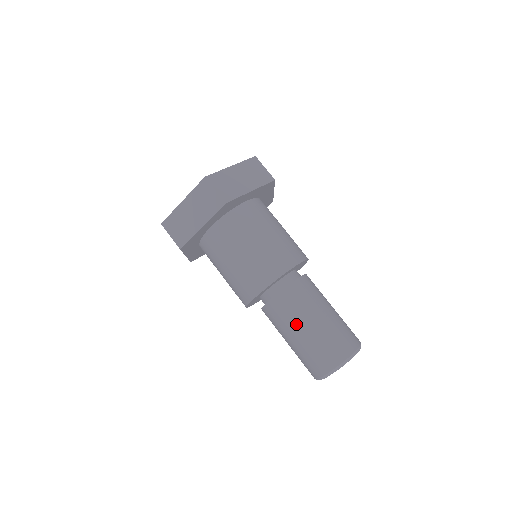
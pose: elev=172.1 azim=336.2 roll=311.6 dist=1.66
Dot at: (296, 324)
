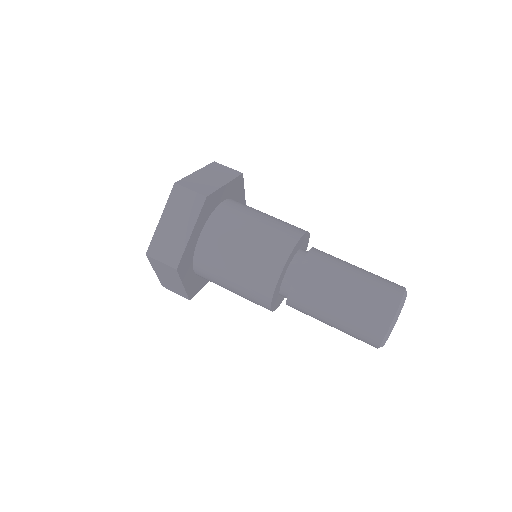
Dot at: (331, 292)
